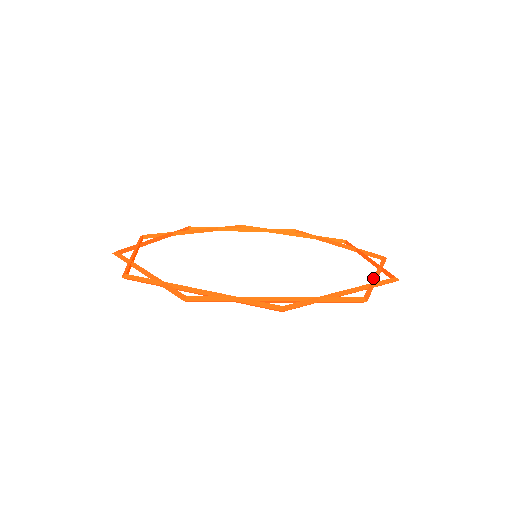
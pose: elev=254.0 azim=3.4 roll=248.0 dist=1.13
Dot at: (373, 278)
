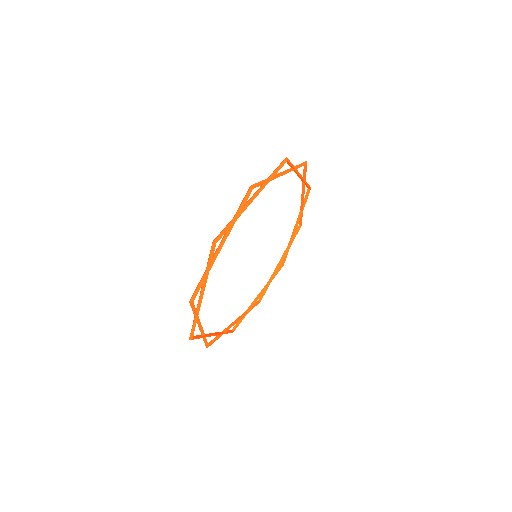
Dot at: (274, 176)
